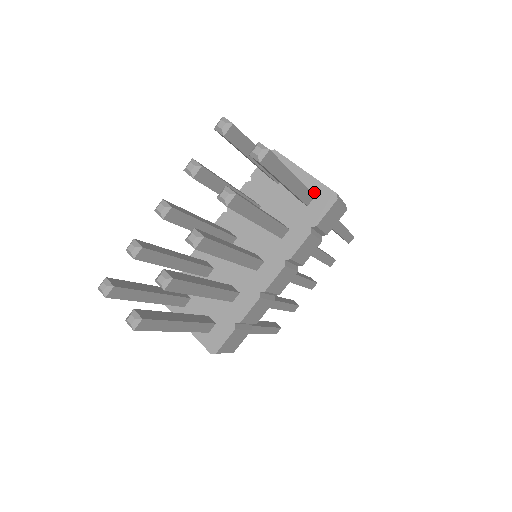
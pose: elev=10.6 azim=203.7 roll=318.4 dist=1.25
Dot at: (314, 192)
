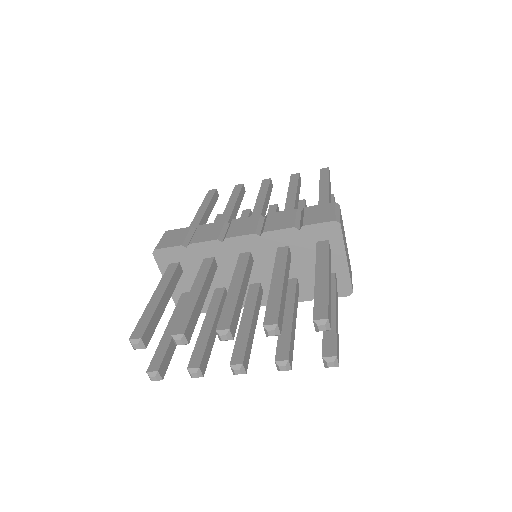
Dot at: (339, 279)
